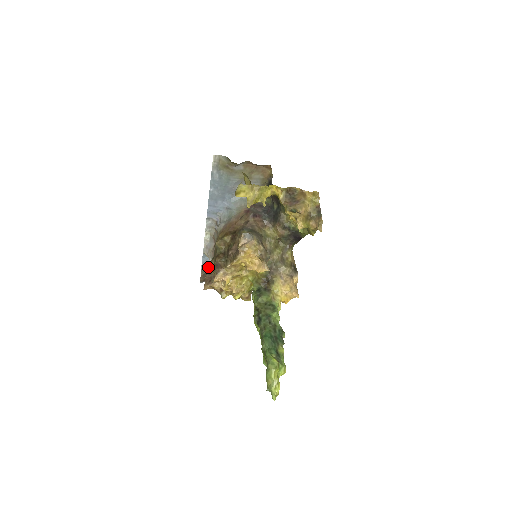
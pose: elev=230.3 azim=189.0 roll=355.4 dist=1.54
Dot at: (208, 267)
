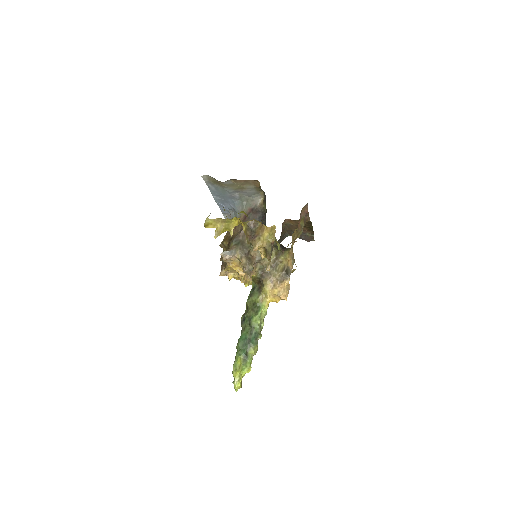
Dot at: occluded
